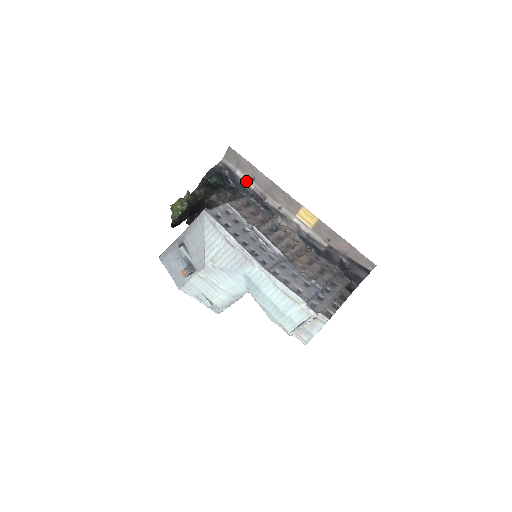
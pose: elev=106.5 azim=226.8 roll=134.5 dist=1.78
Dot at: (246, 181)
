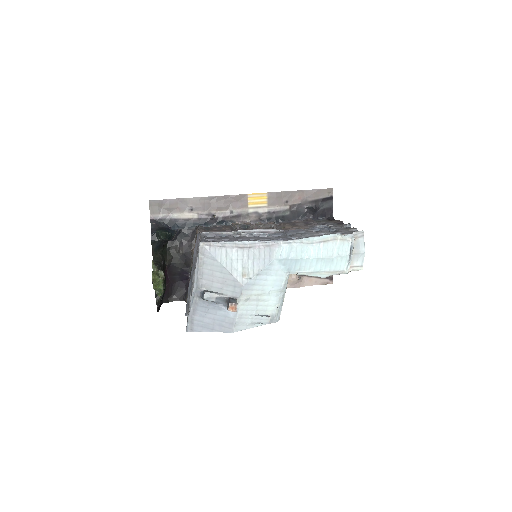
Dot at: (186, 216)
